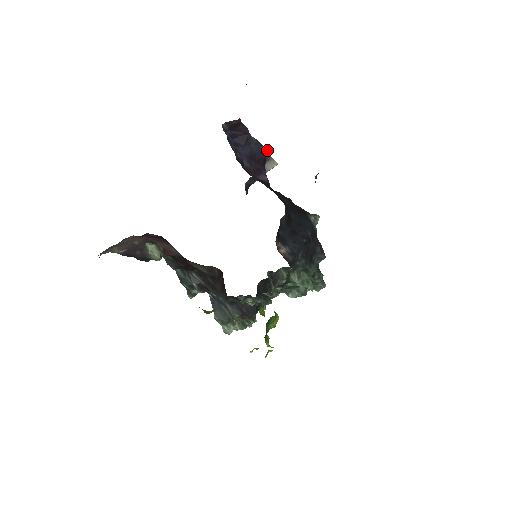
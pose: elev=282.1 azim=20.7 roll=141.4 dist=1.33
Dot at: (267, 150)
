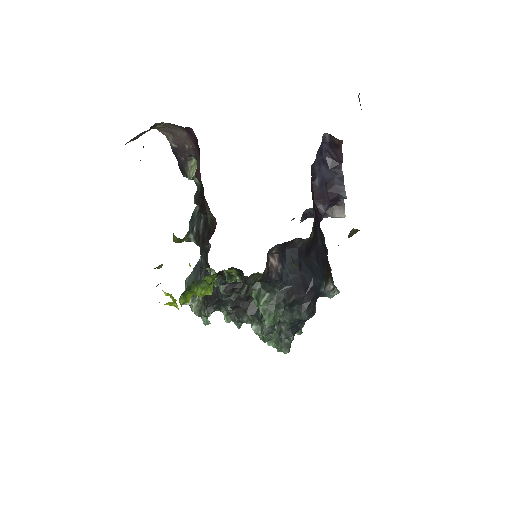
Dot at: (345, 193)
